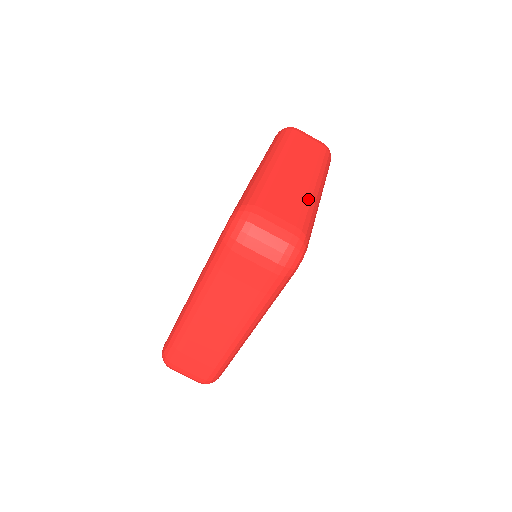
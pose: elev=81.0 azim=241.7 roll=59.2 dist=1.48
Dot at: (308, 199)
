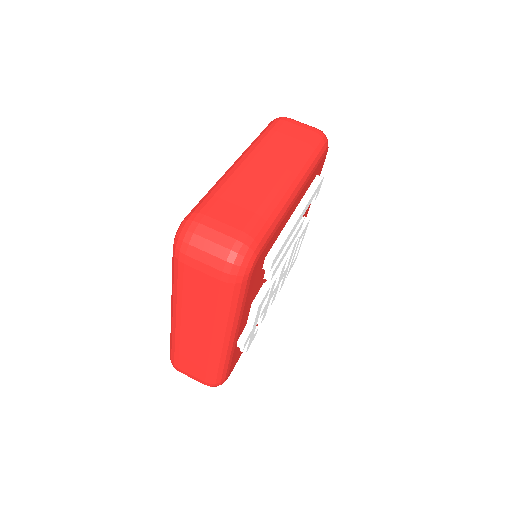
Dot at: occluded
